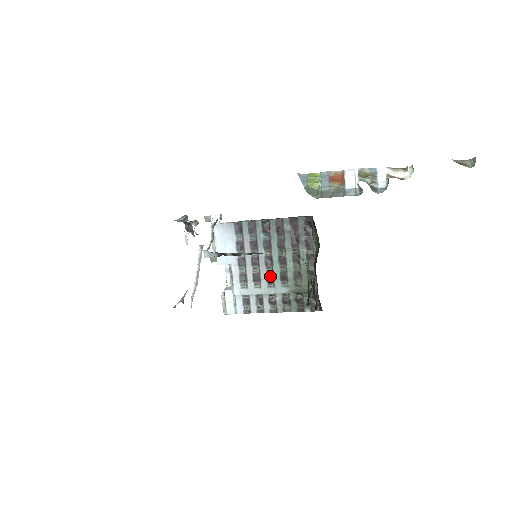
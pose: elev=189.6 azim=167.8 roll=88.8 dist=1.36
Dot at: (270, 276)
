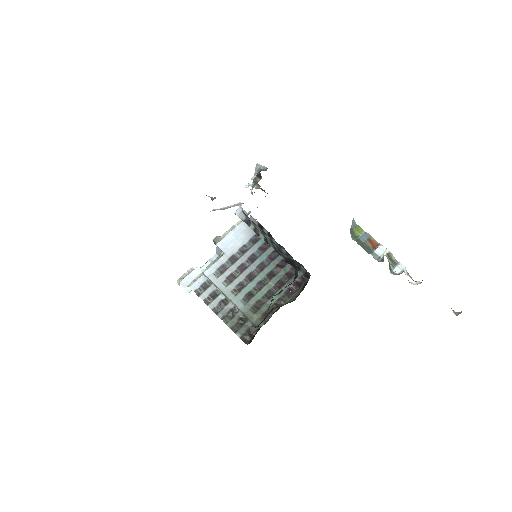
Dot at: (241, 286)
